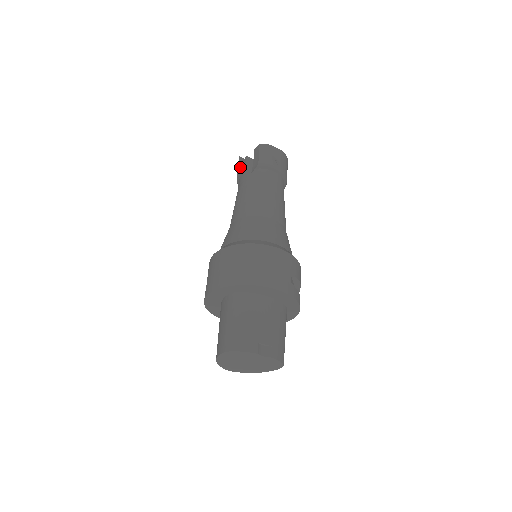
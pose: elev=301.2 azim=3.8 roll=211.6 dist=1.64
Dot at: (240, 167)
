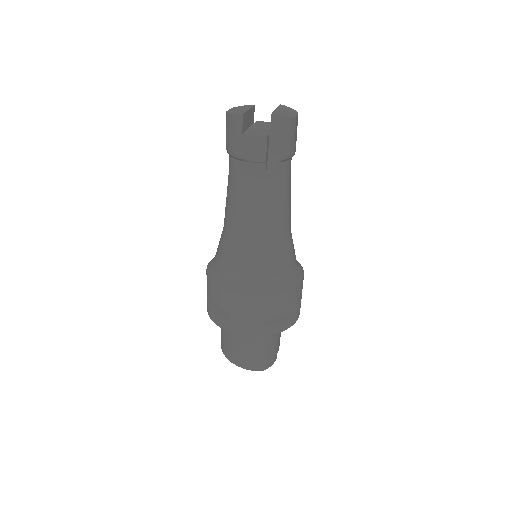
Dot at: (250, 145)
